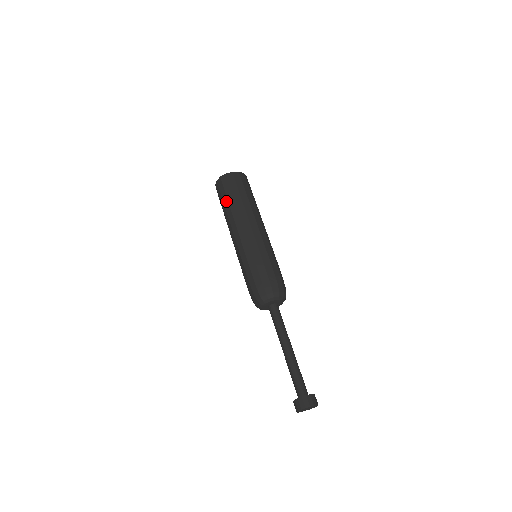
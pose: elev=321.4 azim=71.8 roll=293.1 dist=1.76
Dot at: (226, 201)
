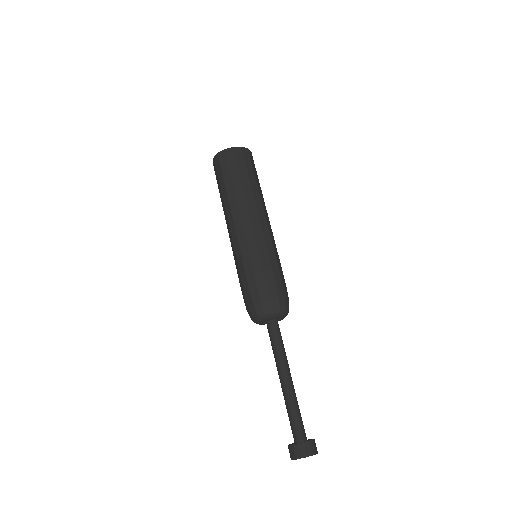
Dot at: (223, 185)
